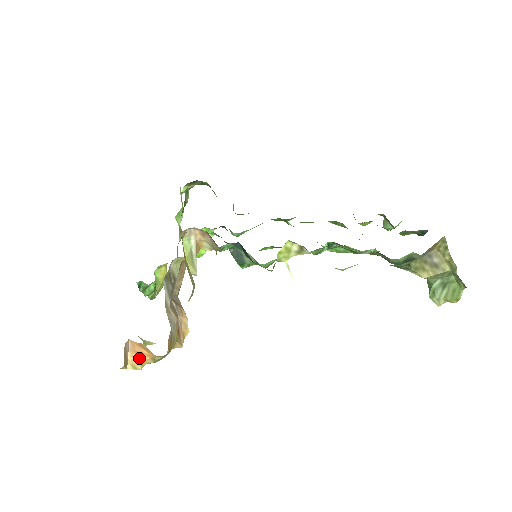
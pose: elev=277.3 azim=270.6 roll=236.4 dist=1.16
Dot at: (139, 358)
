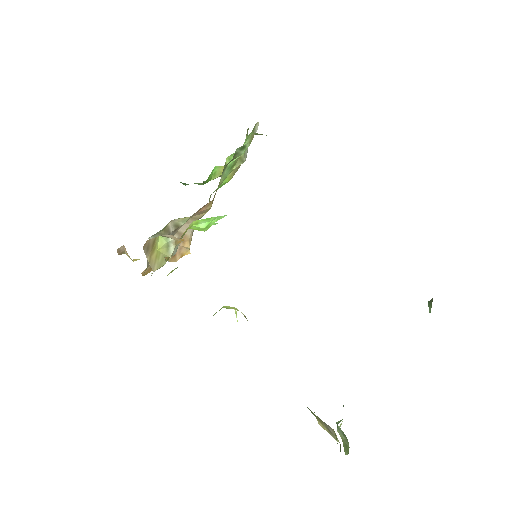
Dot at: occluded
